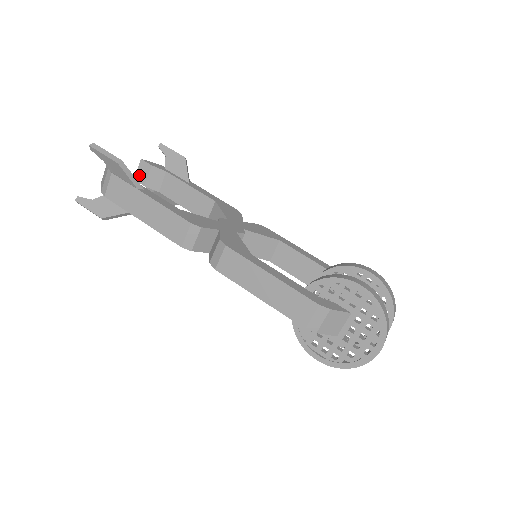
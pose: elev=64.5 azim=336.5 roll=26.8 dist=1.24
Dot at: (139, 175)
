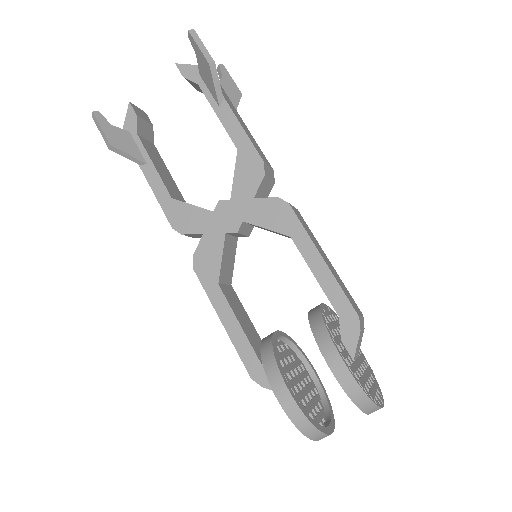
Dot at: occluded
